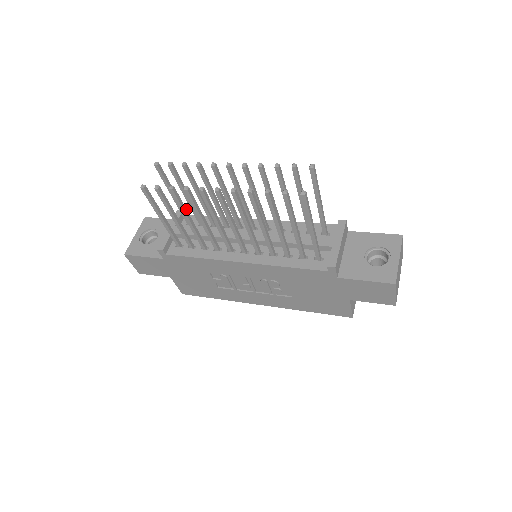
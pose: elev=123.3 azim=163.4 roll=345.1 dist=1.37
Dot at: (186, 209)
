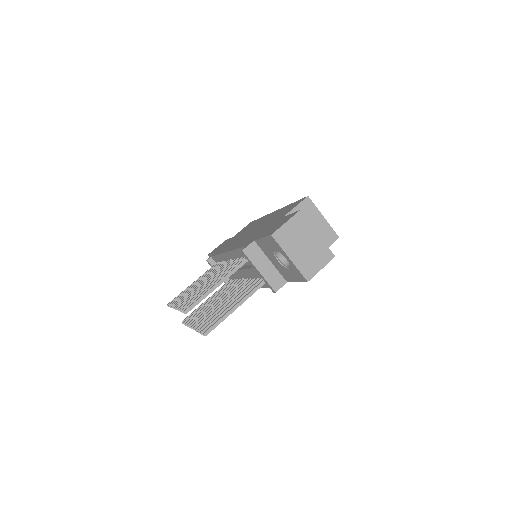
Dot at: (204, 308)
